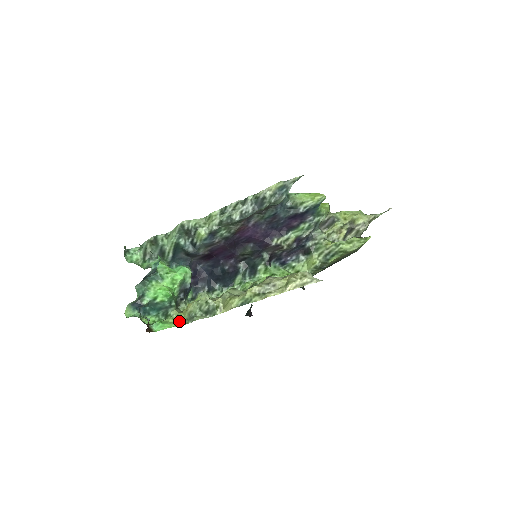
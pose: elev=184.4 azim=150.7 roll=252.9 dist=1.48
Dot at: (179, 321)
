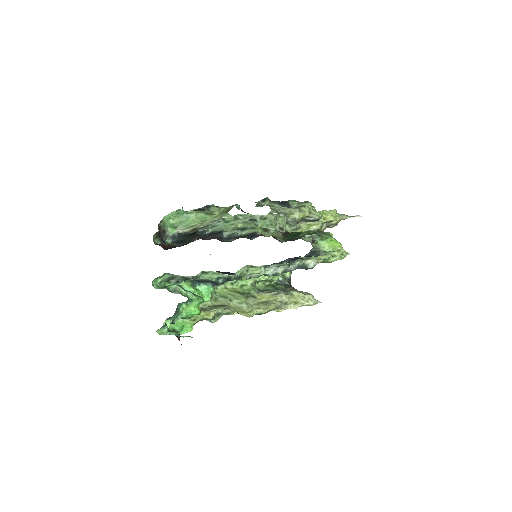
Dot at: (197, 321)
